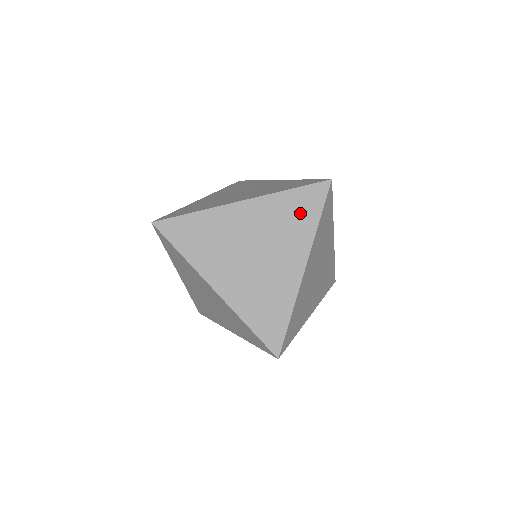
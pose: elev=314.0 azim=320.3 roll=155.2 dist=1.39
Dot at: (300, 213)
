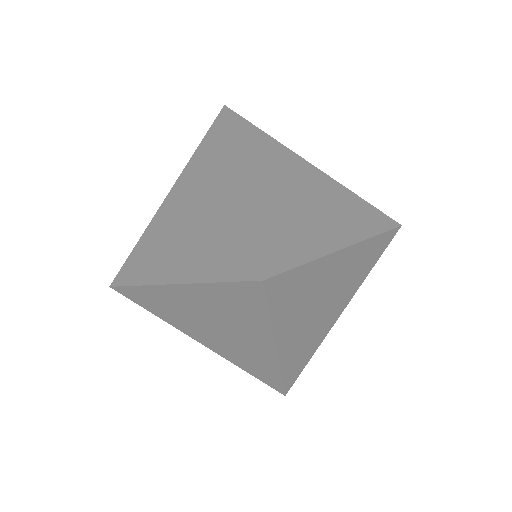
Dot at: (242, 307)
